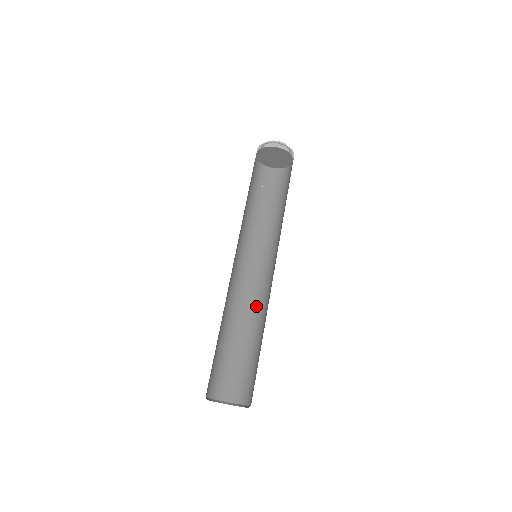
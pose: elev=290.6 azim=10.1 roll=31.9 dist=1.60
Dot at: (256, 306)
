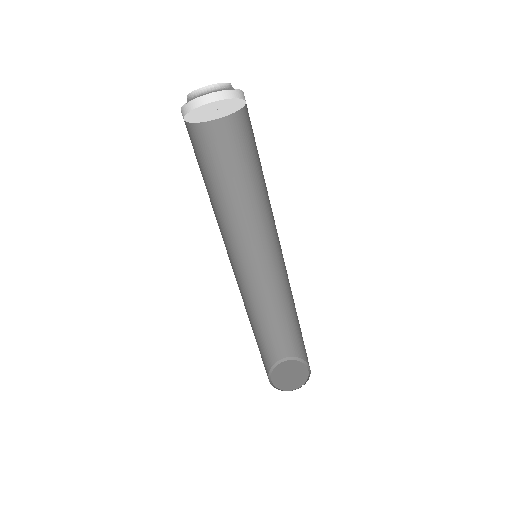
Dot at: (289, 290)
